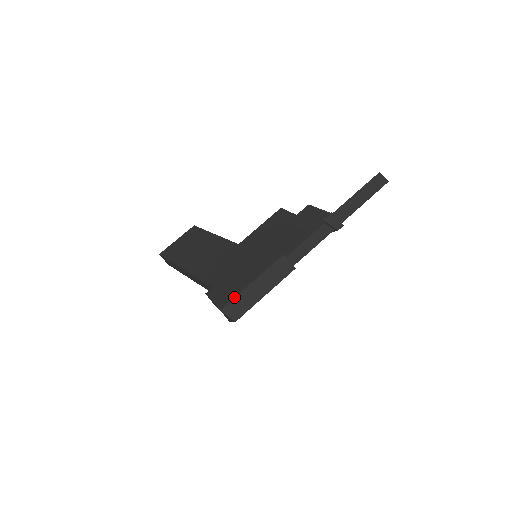
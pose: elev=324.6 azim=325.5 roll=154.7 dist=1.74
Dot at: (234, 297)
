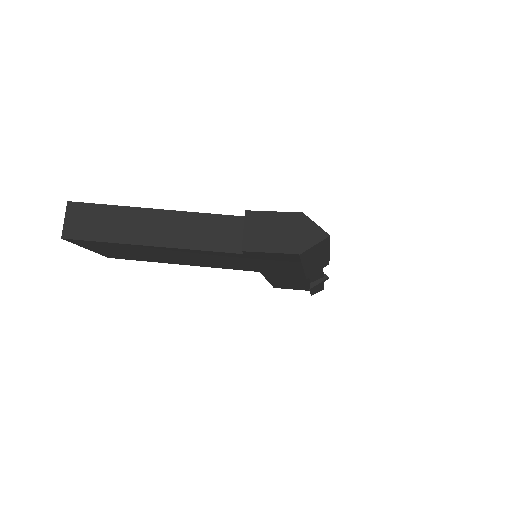
Dot at: occluded
